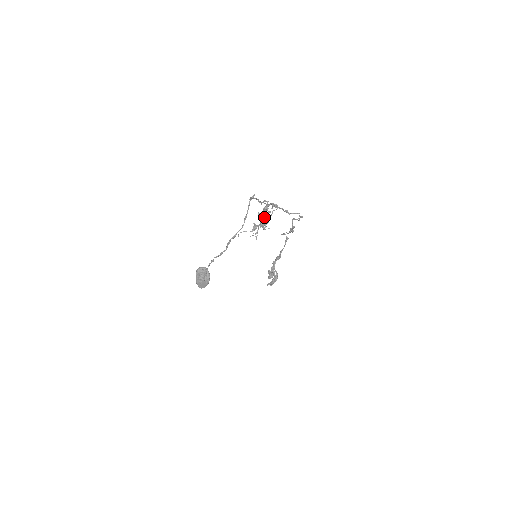
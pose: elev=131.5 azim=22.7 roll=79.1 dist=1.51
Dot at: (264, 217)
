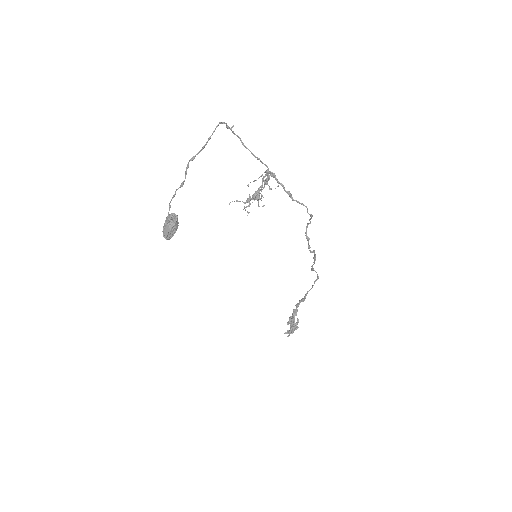
Dot at: (259, 187)
